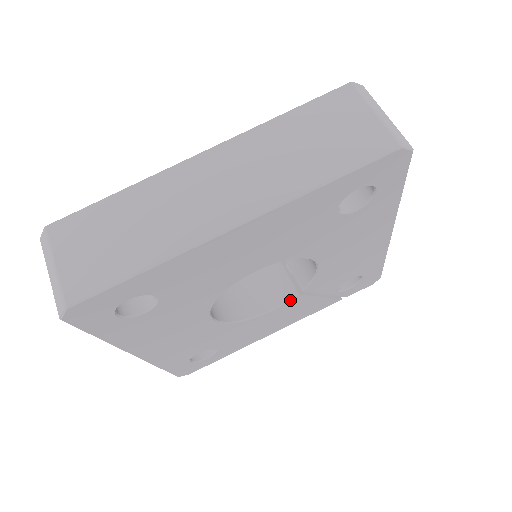
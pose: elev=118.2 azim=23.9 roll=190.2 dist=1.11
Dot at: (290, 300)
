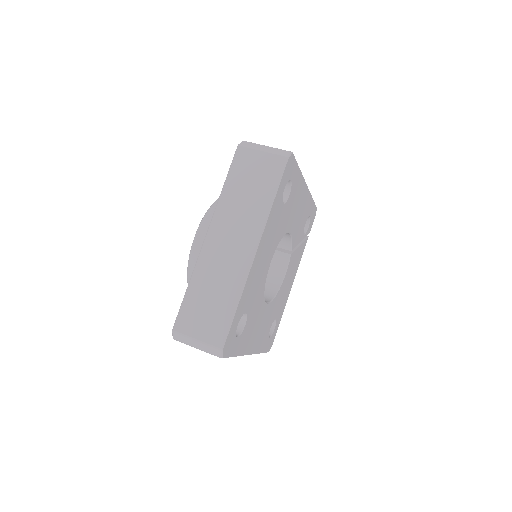
Dot at: (289, 261)
